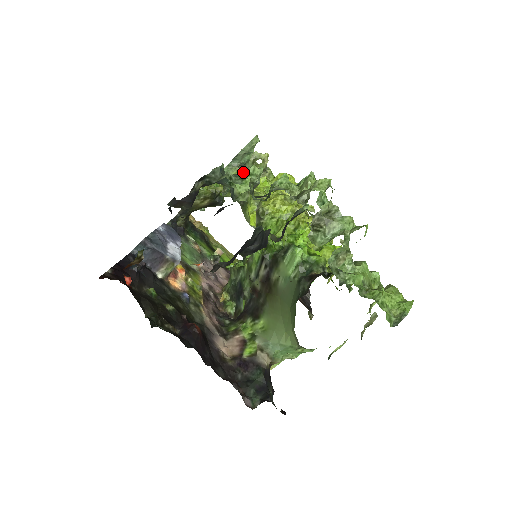
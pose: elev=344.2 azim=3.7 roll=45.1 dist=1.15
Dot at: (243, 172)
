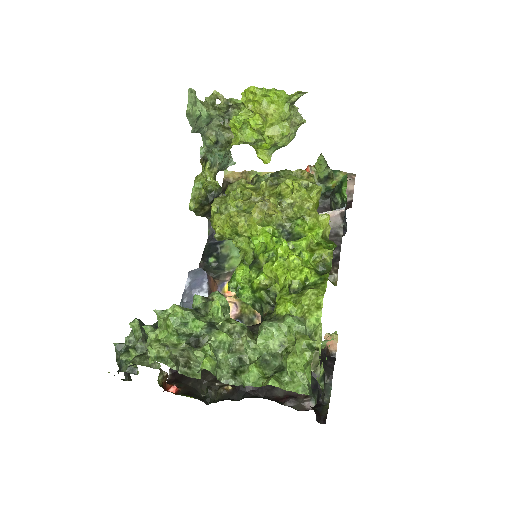
Dot at: occluded
